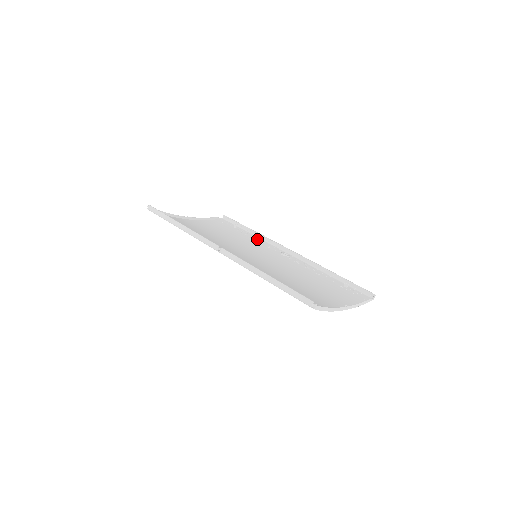
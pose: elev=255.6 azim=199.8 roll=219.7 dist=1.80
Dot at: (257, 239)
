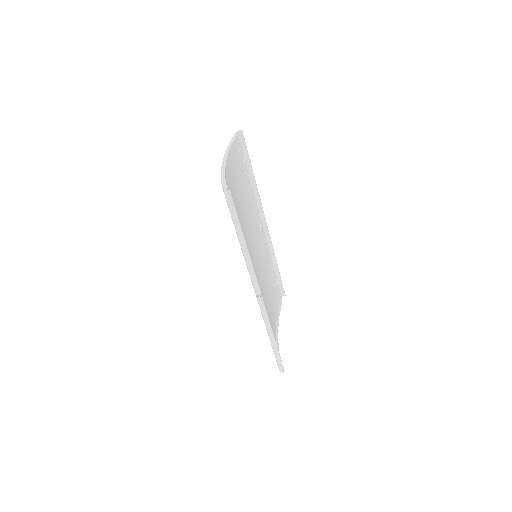
Dot at: (252, 193)
